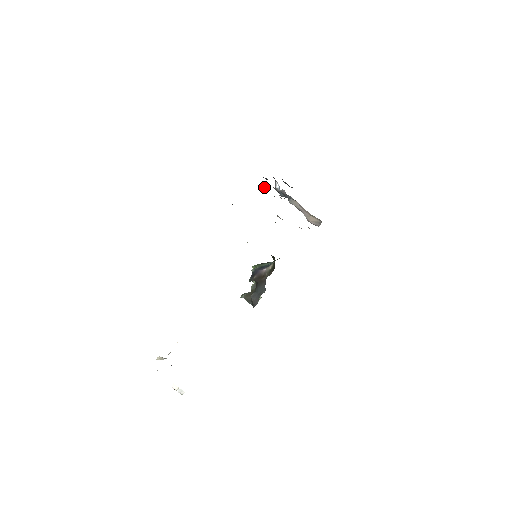
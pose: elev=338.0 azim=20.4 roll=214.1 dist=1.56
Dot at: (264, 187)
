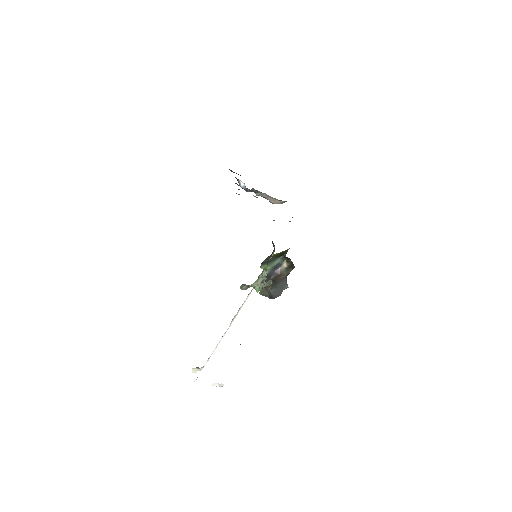
Dot at: occluded
